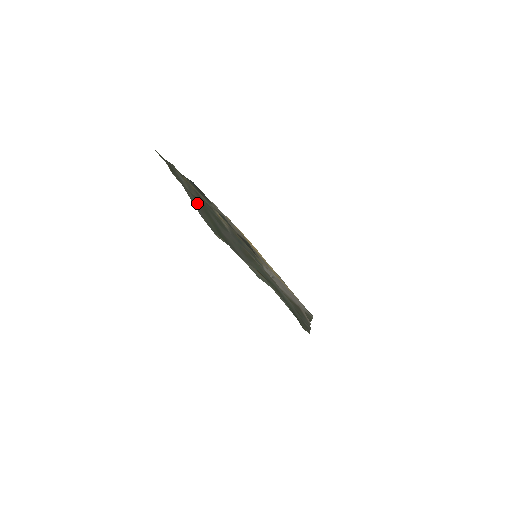
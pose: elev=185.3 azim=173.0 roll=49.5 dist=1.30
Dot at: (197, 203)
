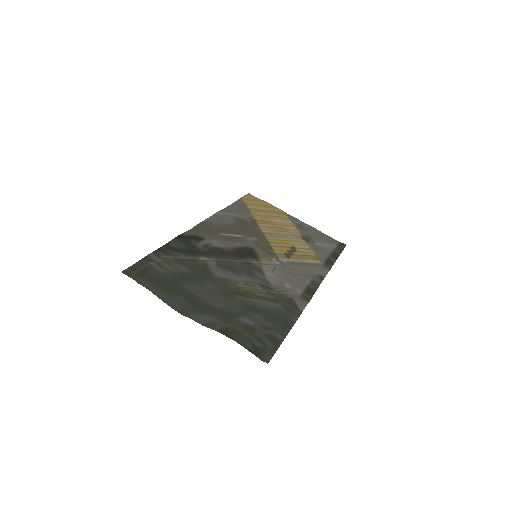
Dot at: (167, 294)
